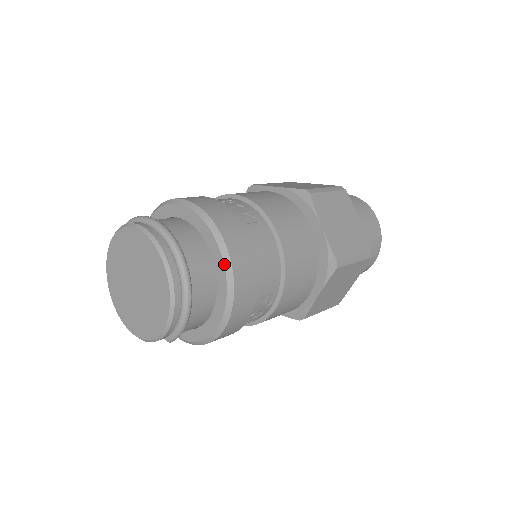
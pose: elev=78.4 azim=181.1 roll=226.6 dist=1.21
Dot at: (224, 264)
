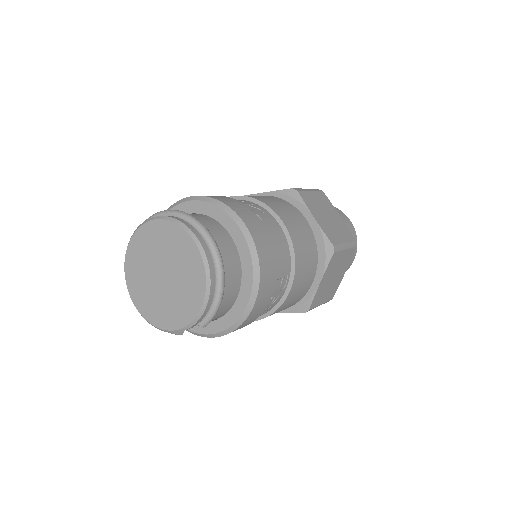
Dot at: (247, 242)
